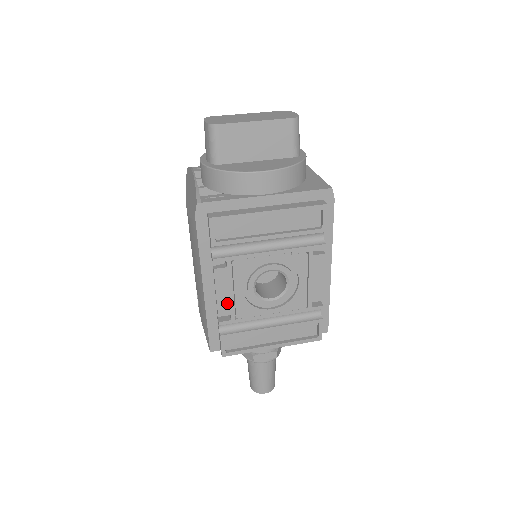
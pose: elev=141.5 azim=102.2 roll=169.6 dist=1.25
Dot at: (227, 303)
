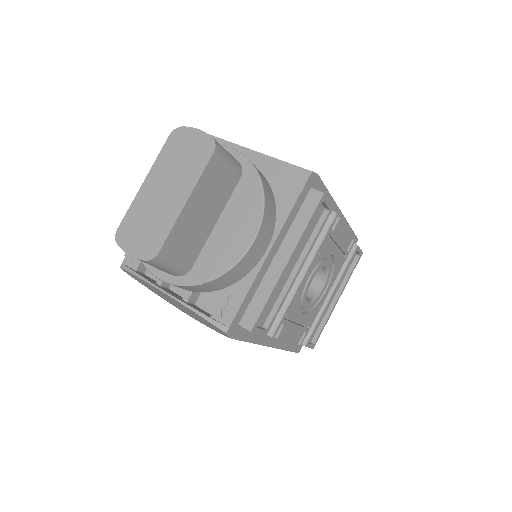
Dot at: (298, 333)
